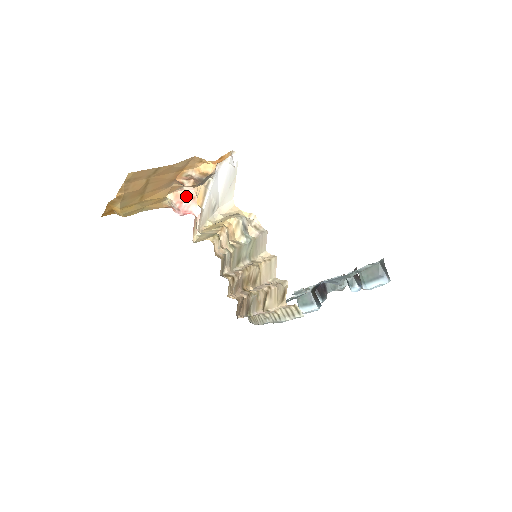
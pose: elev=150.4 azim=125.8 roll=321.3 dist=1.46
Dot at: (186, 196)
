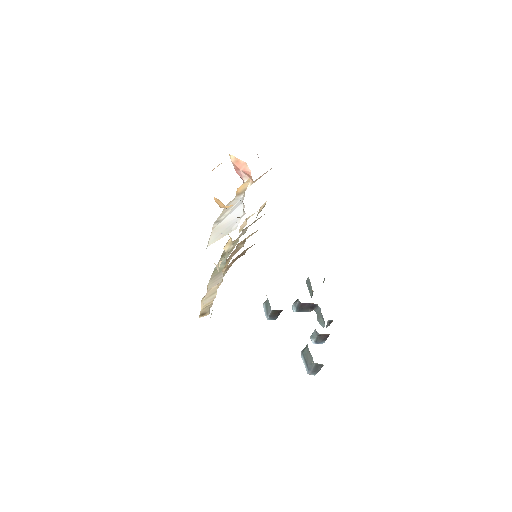
Dot at: (244, 169)
